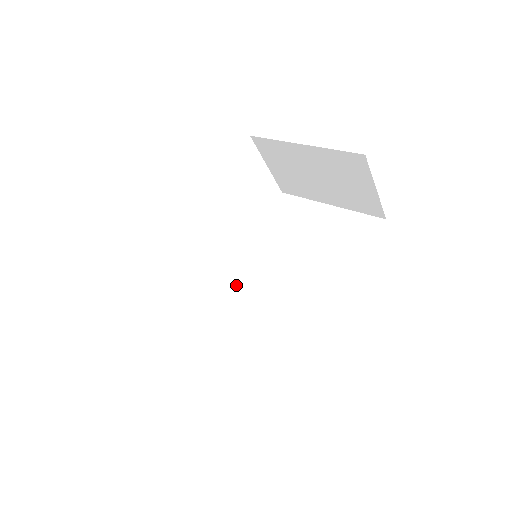
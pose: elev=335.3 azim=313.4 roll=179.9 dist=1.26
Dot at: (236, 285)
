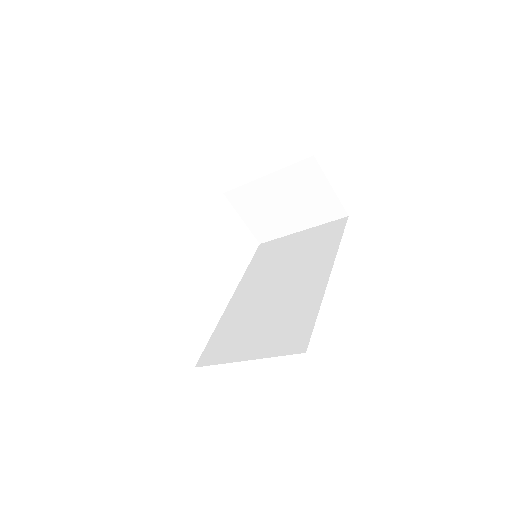
Dot at: (245, 304)
